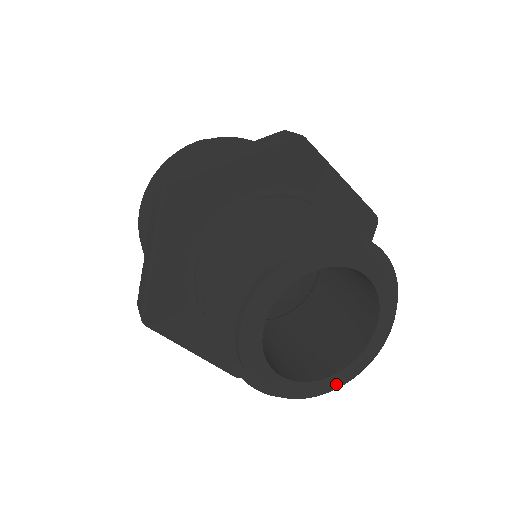
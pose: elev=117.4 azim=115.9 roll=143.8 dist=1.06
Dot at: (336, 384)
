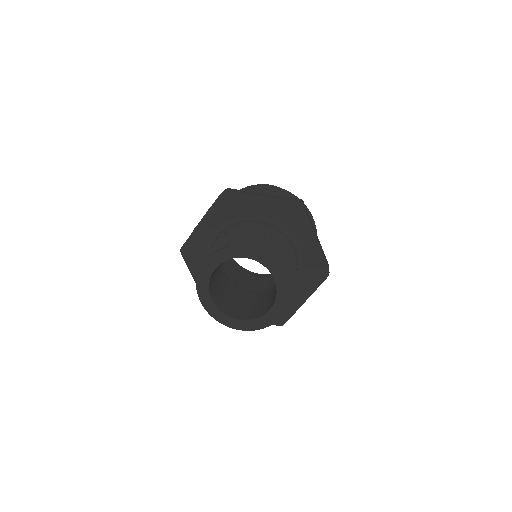
Dot at: (238, 326)
